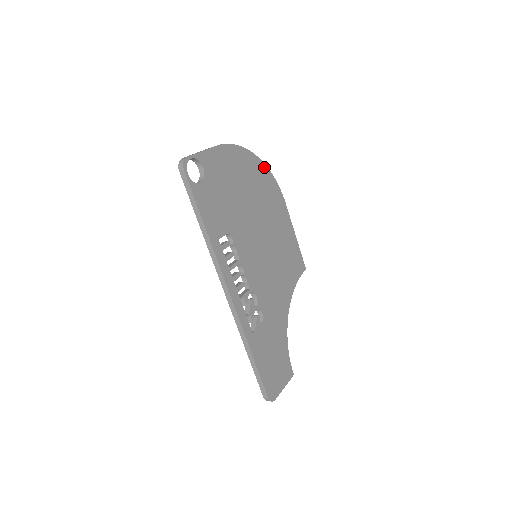
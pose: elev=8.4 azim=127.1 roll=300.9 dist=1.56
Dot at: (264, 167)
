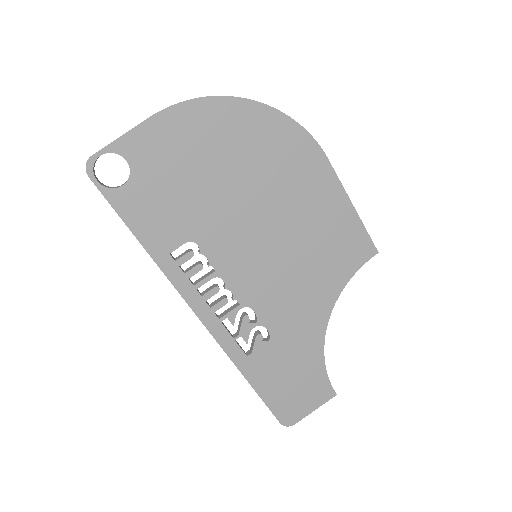
Dot at: (270, 113)
